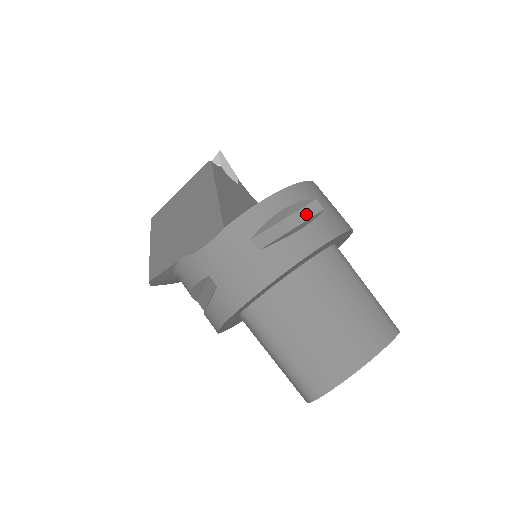
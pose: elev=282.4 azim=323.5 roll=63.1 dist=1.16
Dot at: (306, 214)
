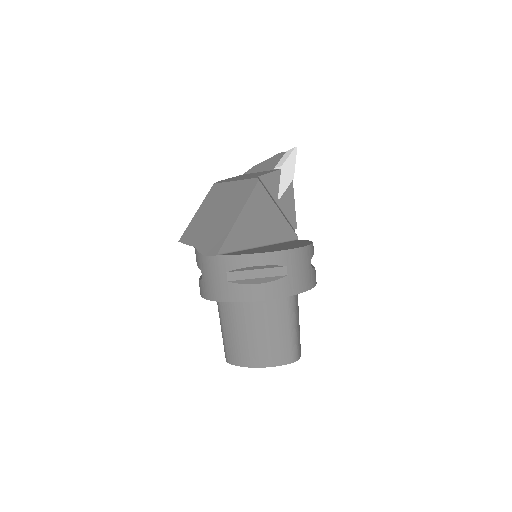
Dot at: (273, 273)
